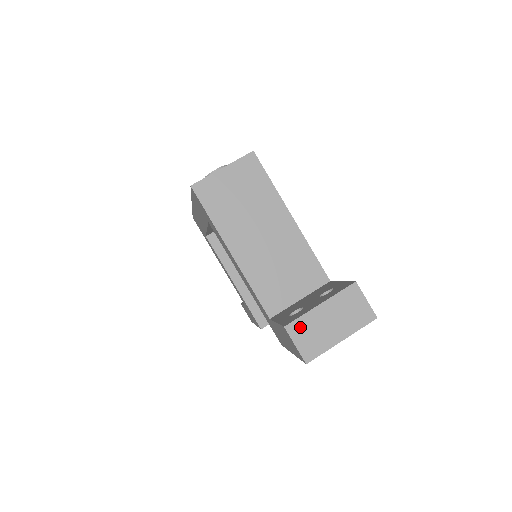
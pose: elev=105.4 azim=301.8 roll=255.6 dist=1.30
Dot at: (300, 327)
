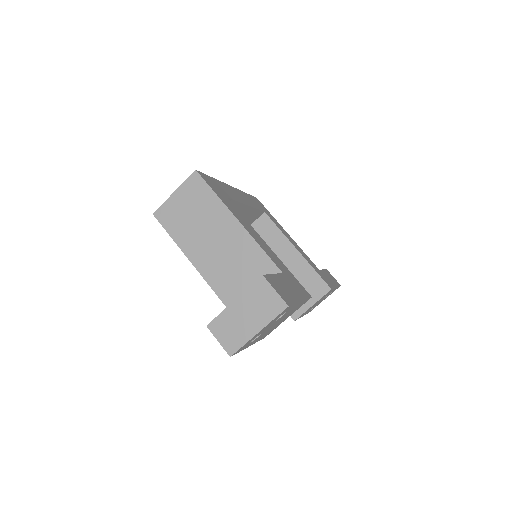
Dot at: (220, 324)
